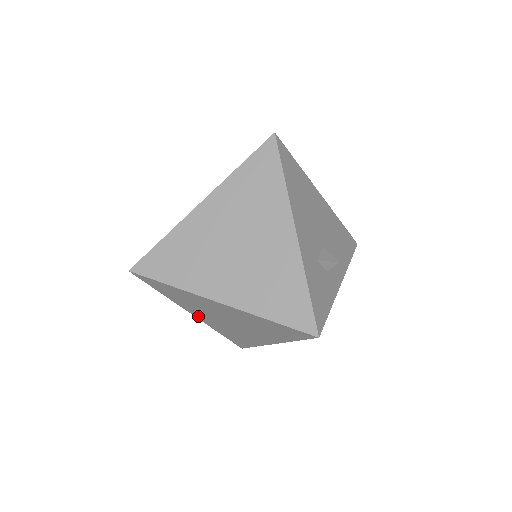
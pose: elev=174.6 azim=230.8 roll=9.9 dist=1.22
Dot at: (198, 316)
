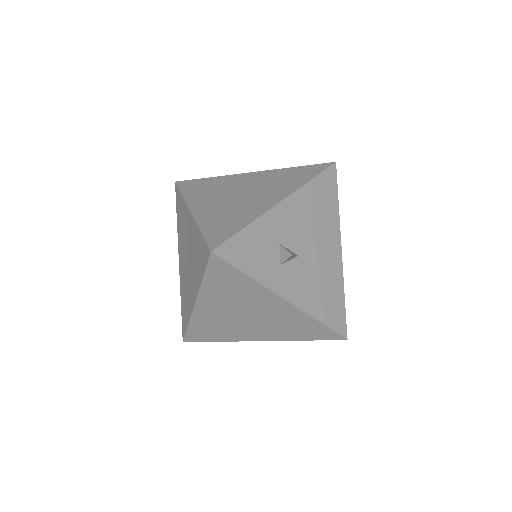
Dot at: (180, 262)
